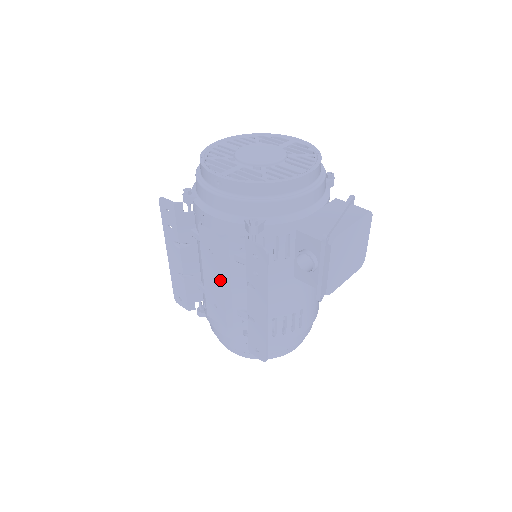
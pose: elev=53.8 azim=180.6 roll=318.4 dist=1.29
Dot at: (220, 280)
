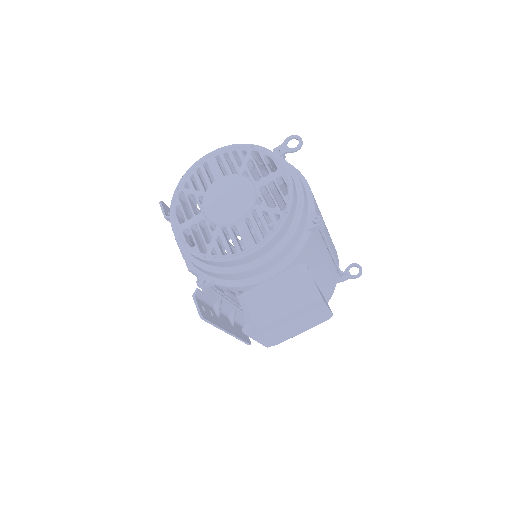
Dot at: occluded
